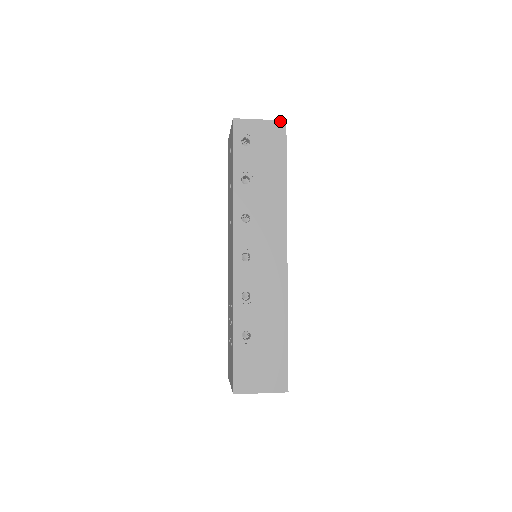
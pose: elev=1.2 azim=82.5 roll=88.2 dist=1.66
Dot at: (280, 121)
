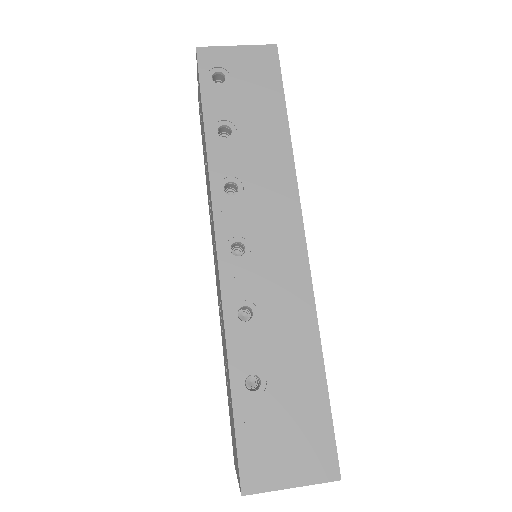
Dot at: (268, 45)
